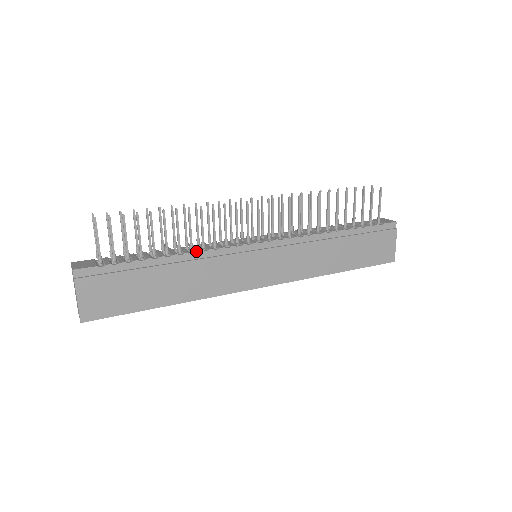
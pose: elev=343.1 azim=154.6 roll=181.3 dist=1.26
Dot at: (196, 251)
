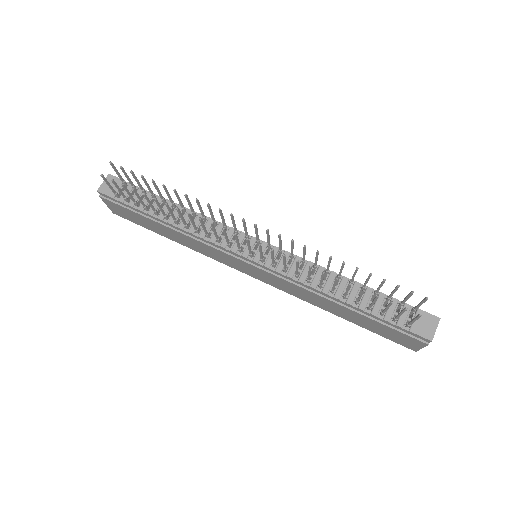
Dot at: (188, 231)
